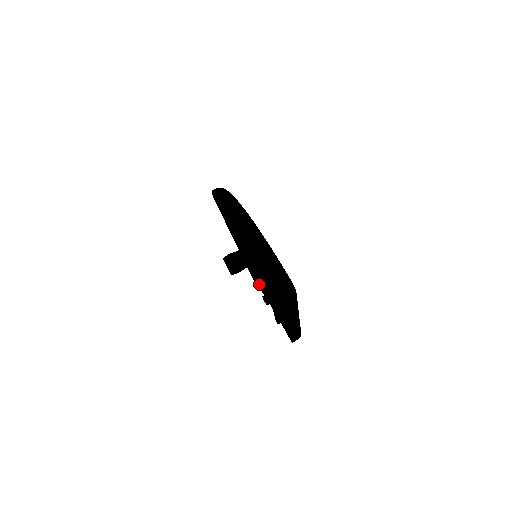
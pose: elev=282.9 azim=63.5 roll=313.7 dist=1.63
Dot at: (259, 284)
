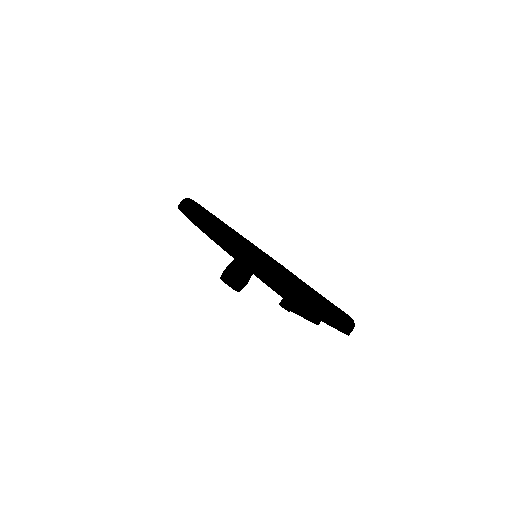
Dot at: occluded
